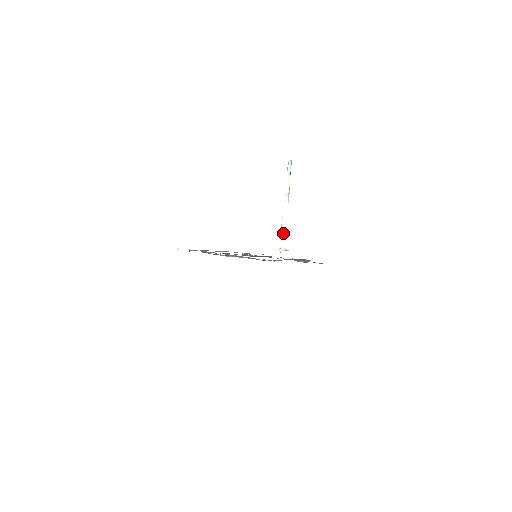
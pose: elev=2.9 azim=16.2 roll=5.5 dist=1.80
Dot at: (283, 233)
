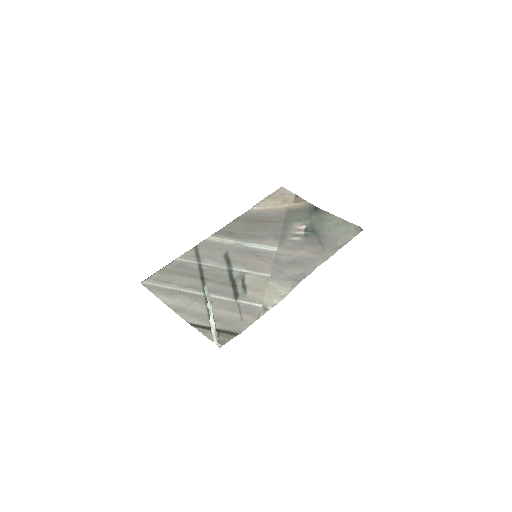
Dot at: (213, 333)
